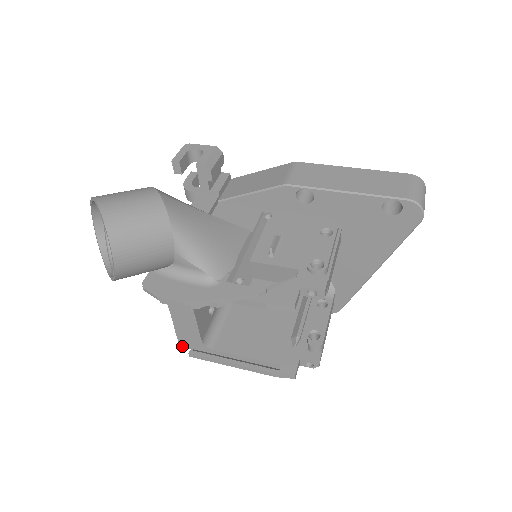
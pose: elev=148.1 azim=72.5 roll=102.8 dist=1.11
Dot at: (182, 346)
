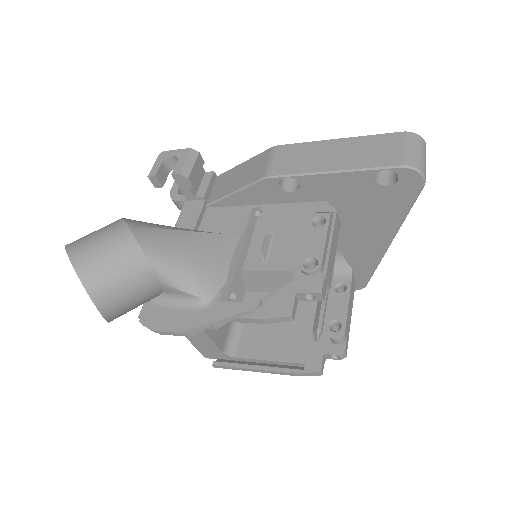
Dot at: (206, 357)
